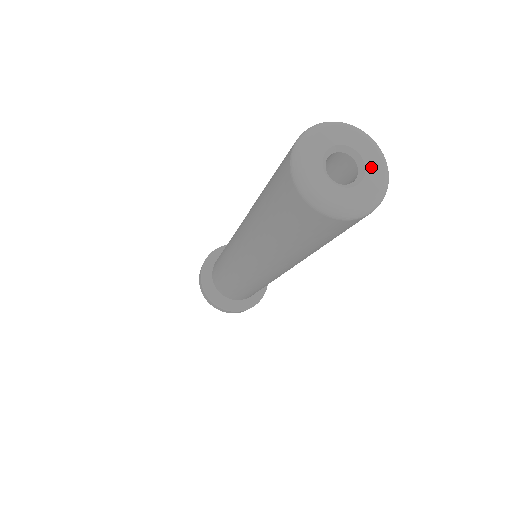
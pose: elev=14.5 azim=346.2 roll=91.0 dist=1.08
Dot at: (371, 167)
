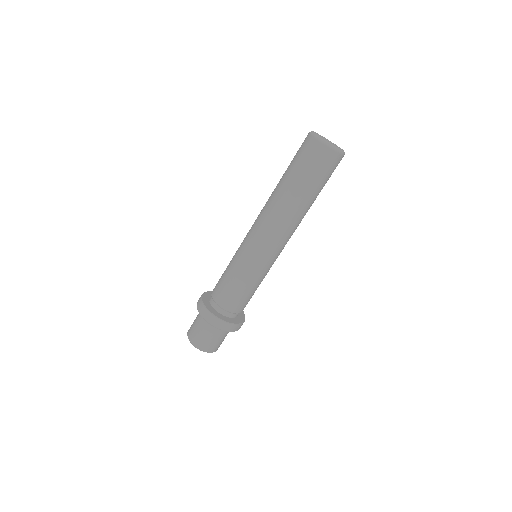
Dot at: (338, 147)
